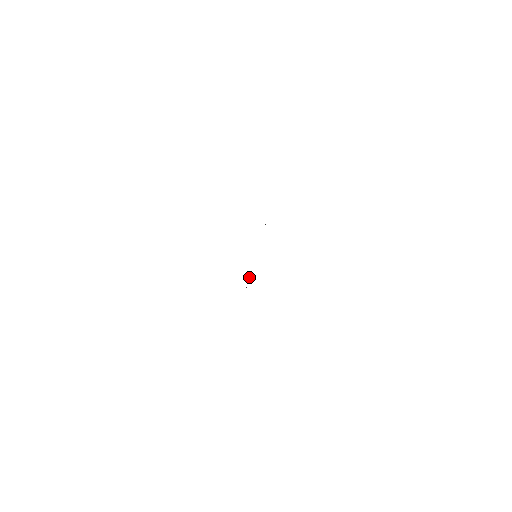
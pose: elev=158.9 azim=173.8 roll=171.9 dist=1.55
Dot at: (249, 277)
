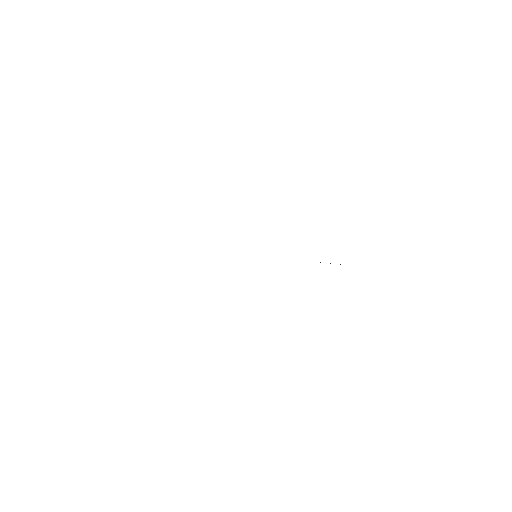
Dot at: occluded
